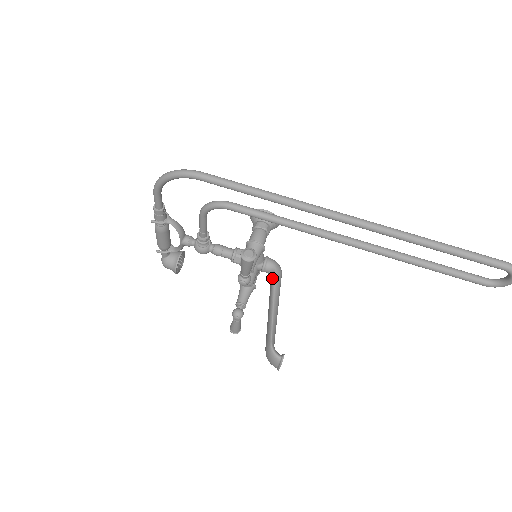
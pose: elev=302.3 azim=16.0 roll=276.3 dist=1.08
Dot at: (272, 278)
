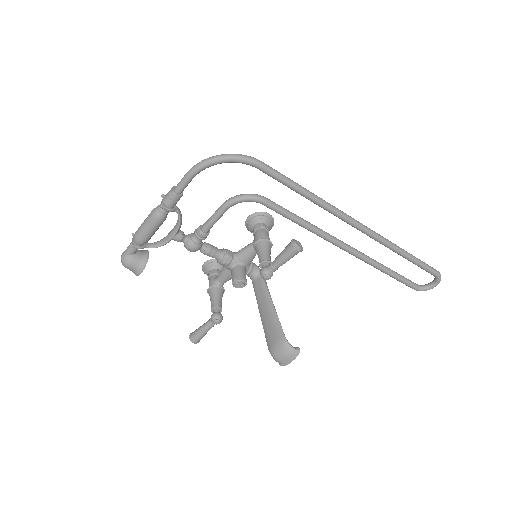
Dot at: (261, 280)
